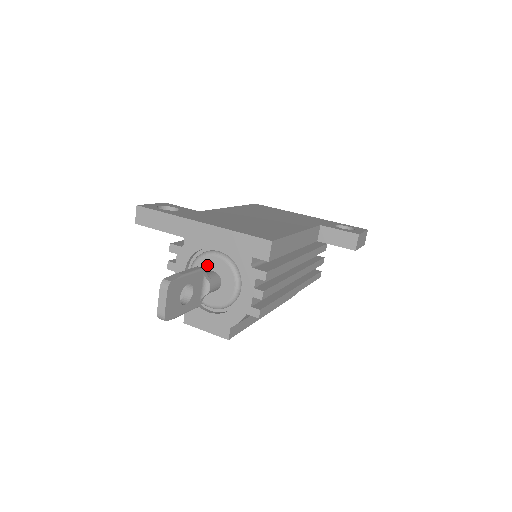
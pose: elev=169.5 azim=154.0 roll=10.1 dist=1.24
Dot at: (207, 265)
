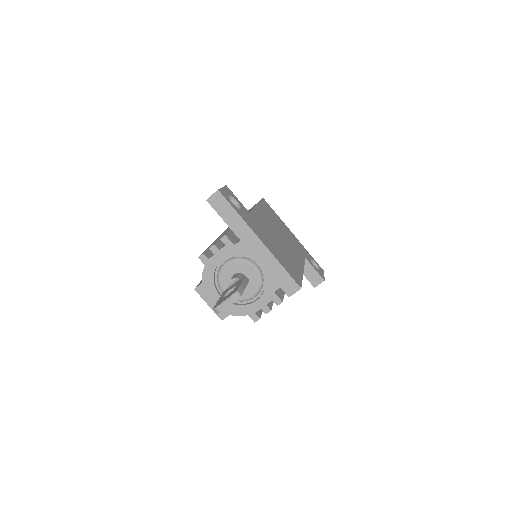
Dot at: (244, 269)
